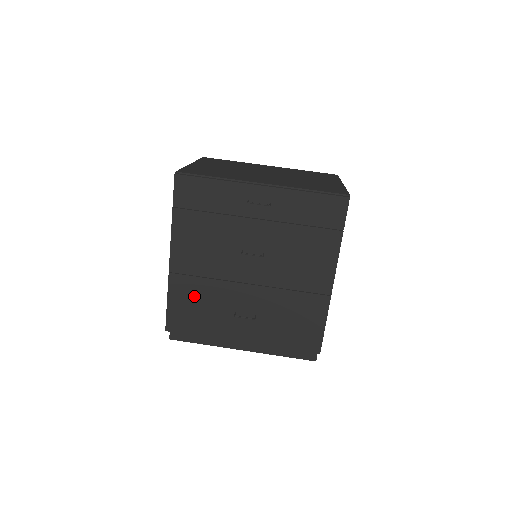
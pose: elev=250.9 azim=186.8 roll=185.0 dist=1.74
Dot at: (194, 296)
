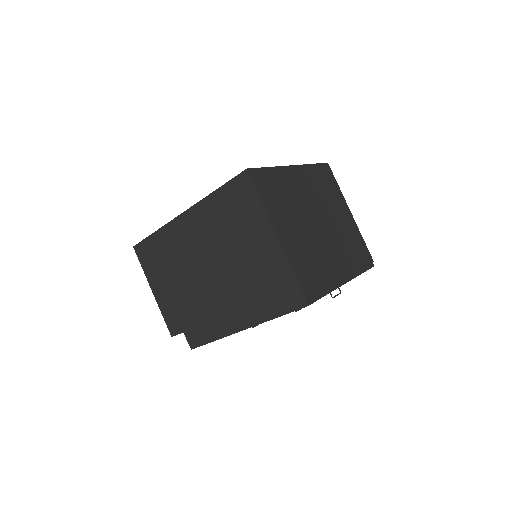
Dot at: occluded
